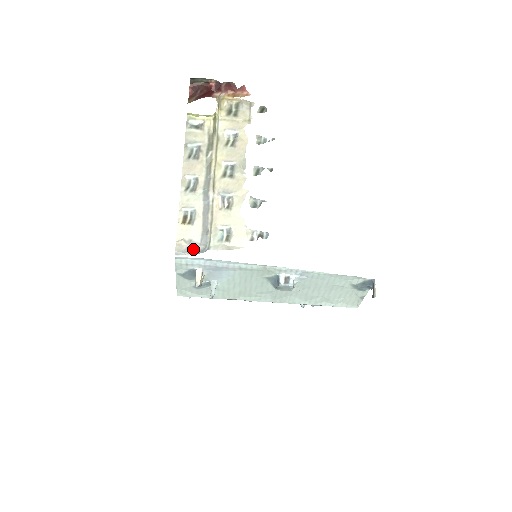
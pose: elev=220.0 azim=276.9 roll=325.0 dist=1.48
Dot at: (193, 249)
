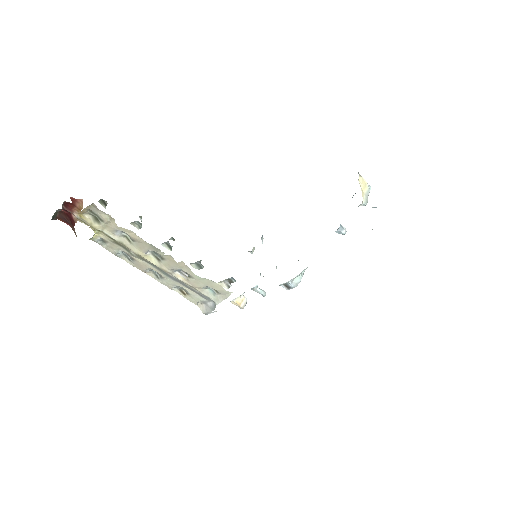
Dot at: (209, 307)
